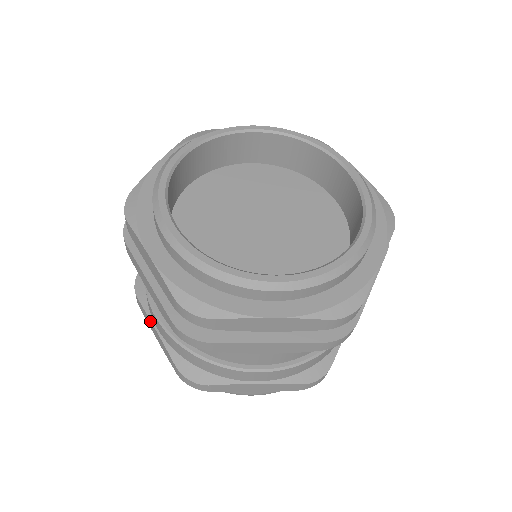
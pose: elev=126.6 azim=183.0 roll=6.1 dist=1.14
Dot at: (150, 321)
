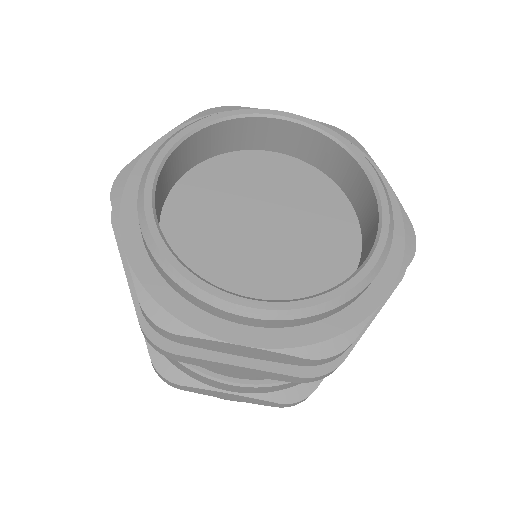
Dot at: (216, 392)
